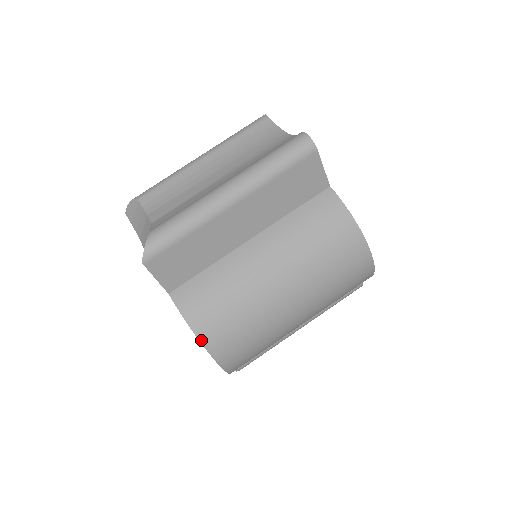
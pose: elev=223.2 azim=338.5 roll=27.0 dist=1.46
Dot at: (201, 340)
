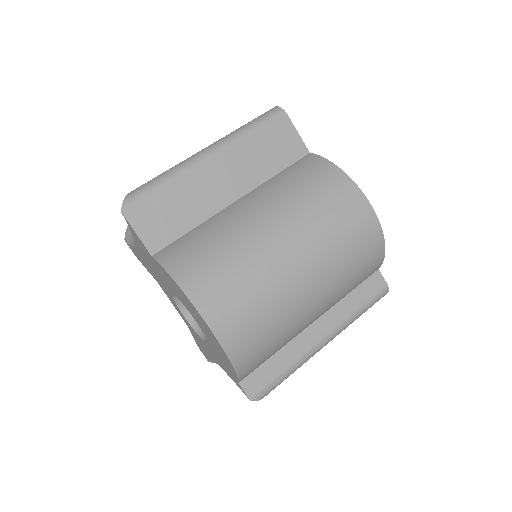
Dot at: (185, 291)
